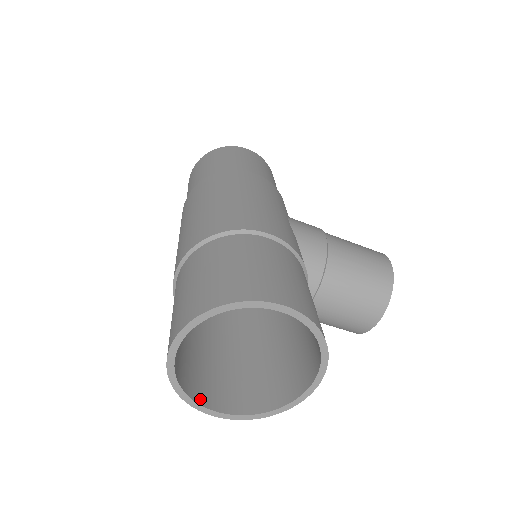
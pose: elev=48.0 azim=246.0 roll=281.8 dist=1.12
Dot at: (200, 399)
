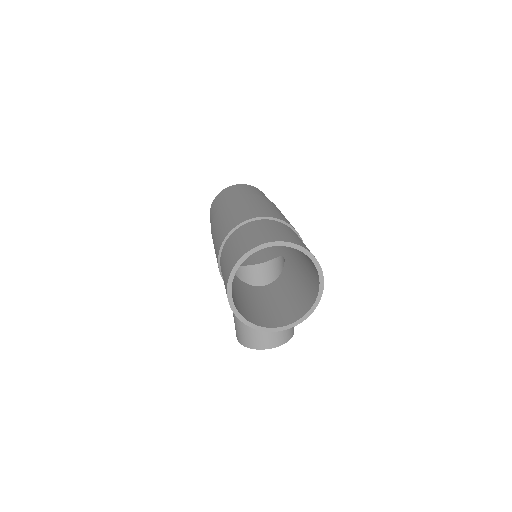
Dot at: (232, 278)
